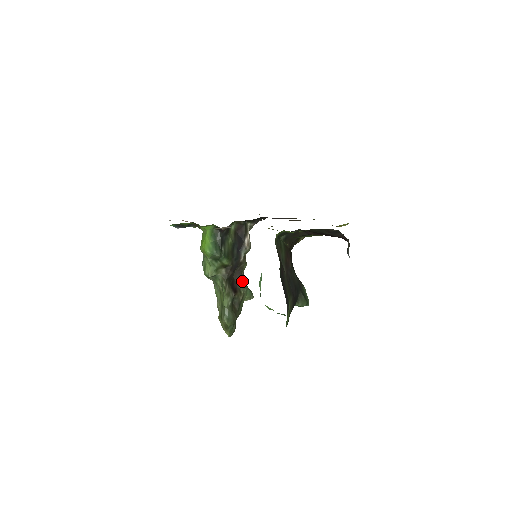
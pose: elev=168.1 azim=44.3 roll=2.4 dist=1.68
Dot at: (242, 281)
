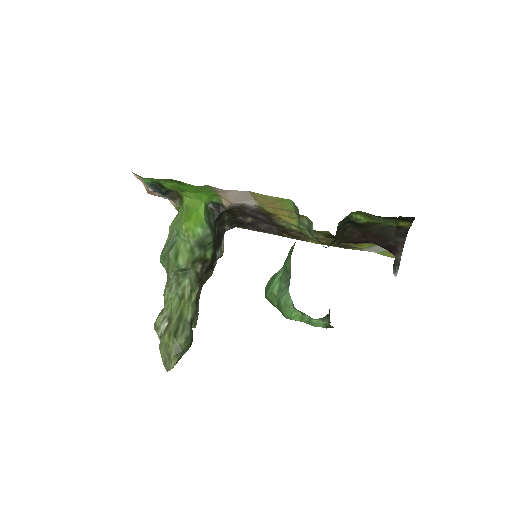
Dot at: (199, 296)
